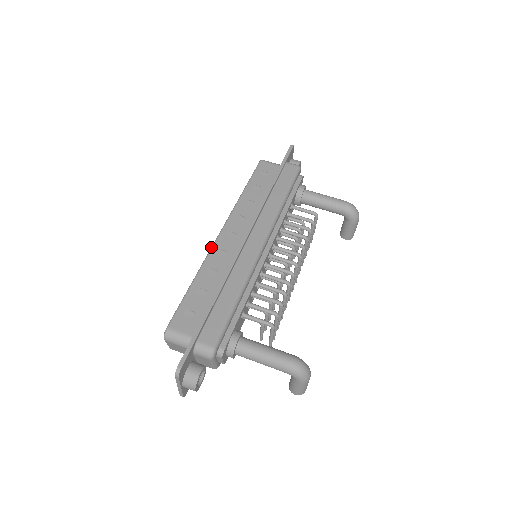
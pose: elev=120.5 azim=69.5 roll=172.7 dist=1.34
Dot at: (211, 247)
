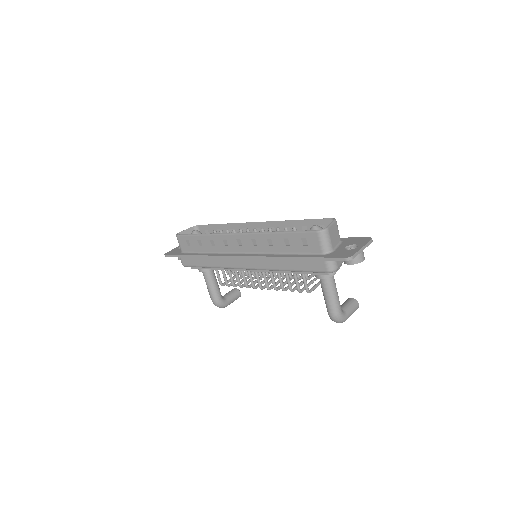
Dot at: (224, 233)
